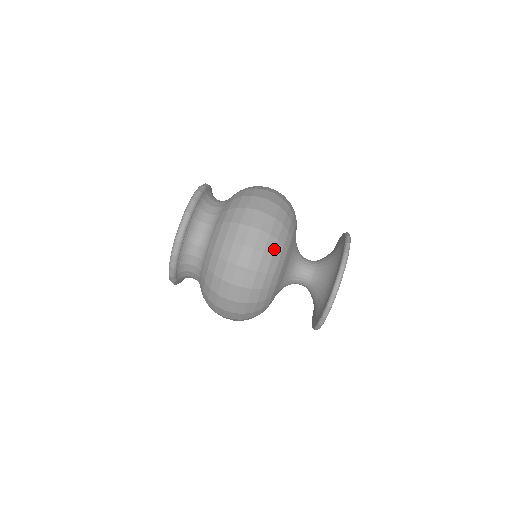
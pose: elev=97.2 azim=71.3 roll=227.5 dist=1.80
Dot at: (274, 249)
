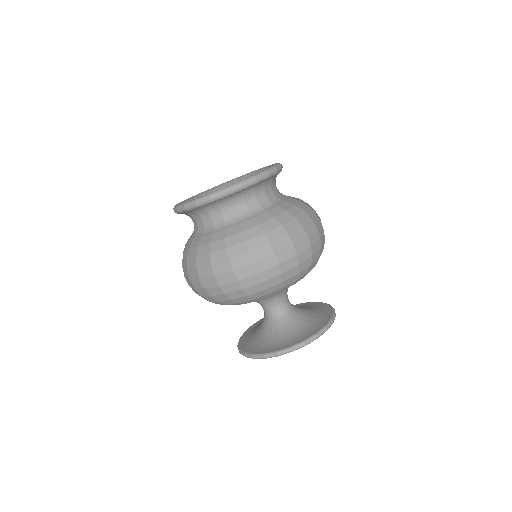
Dot at: (289, 278)
